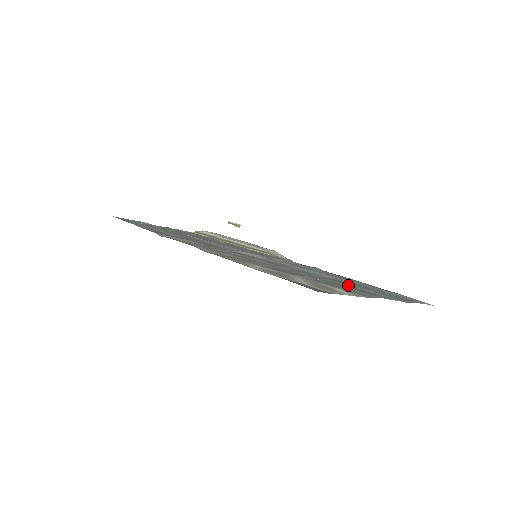
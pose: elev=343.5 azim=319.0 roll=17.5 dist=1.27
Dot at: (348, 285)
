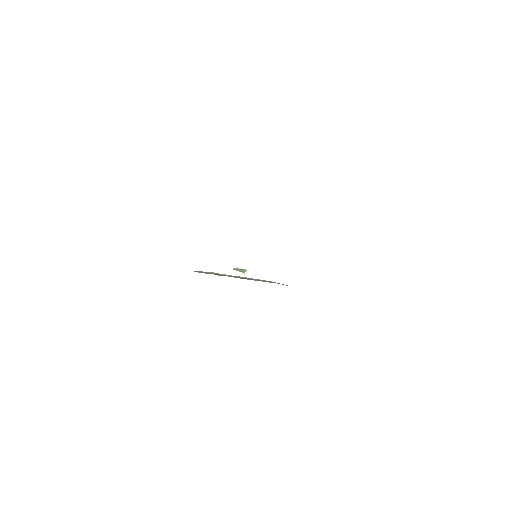
Dot at: occluded
